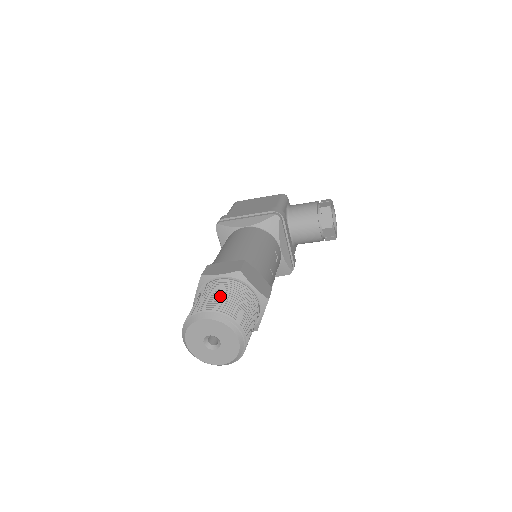
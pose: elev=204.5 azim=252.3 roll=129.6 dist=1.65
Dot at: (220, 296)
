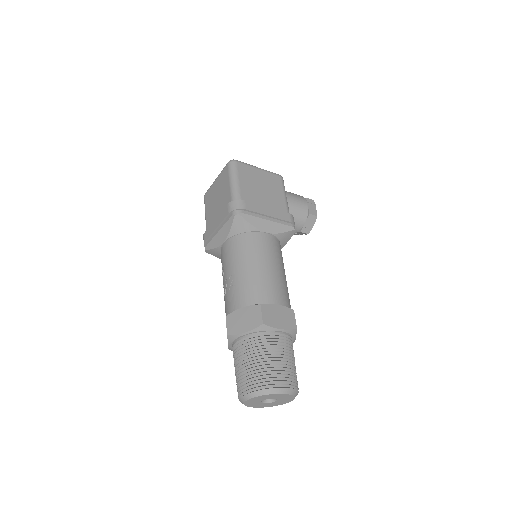
Dot at: (288, 363)
